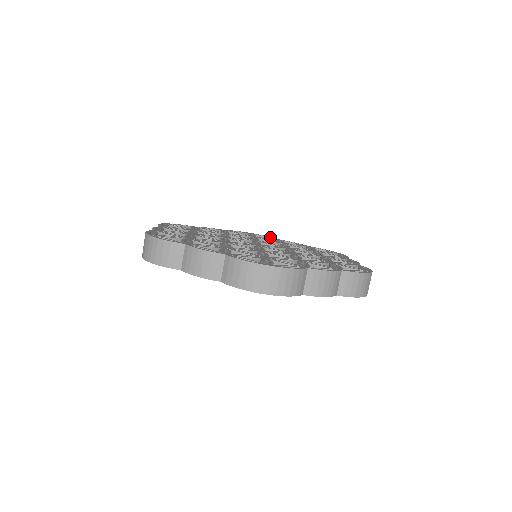
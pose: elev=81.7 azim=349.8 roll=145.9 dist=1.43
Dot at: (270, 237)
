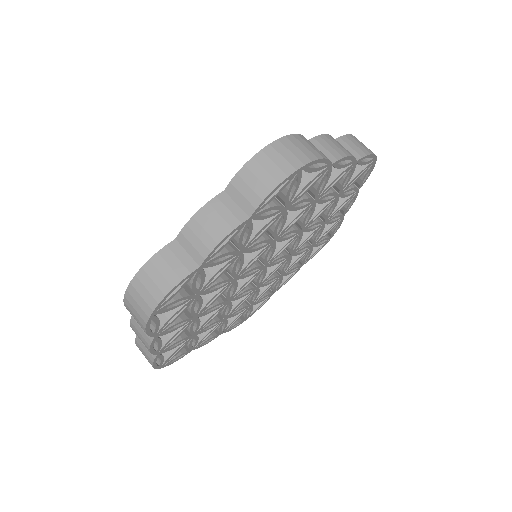
Dot at: occluded
